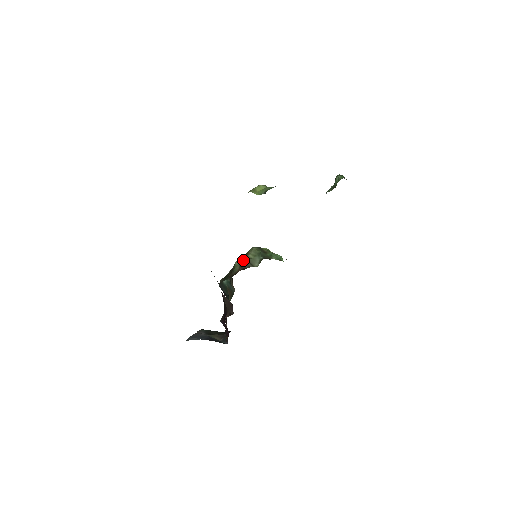
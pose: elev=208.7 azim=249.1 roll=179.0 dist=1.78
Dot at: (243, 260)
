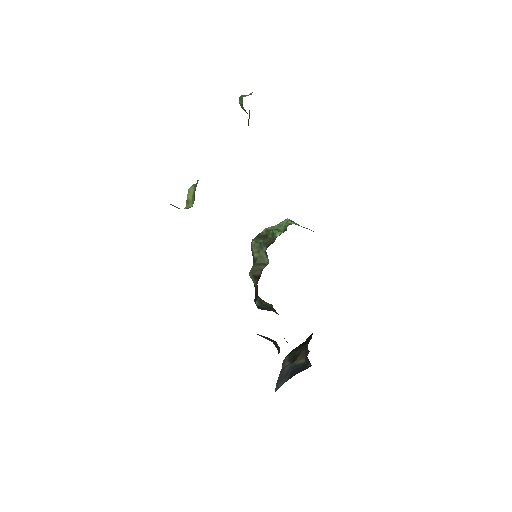
Dot at: (252, 267)
